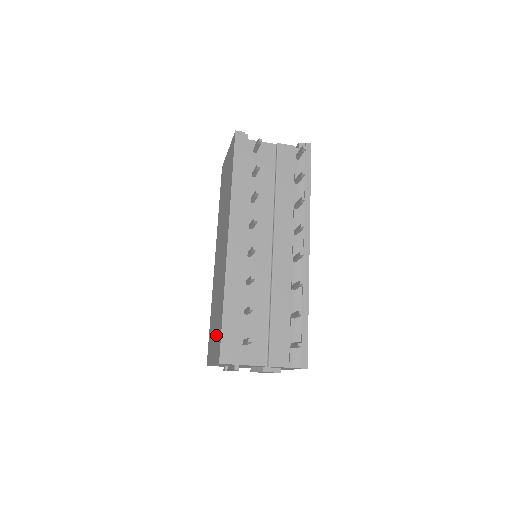
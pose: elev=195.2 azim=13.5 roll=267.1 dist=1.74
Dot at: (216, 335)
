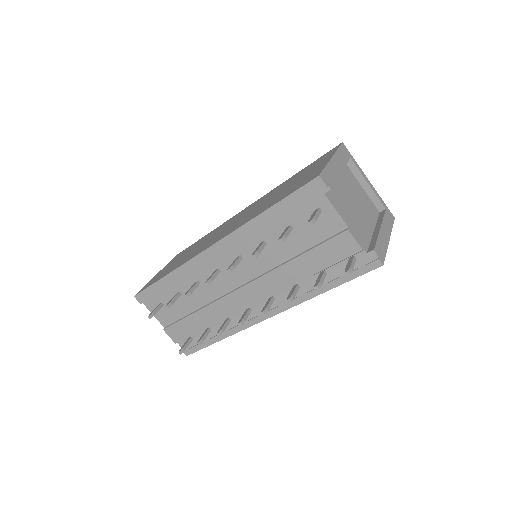
Dot at: occluded
